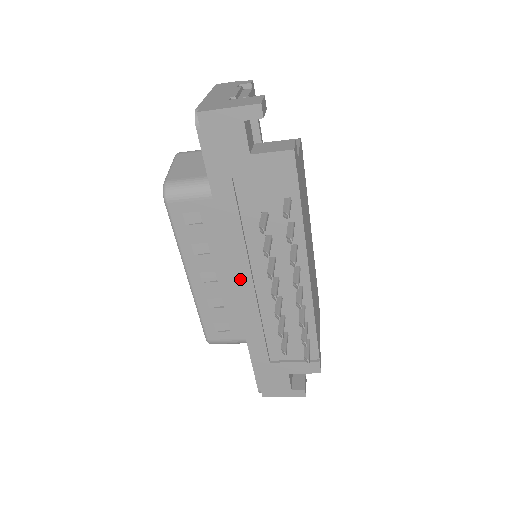
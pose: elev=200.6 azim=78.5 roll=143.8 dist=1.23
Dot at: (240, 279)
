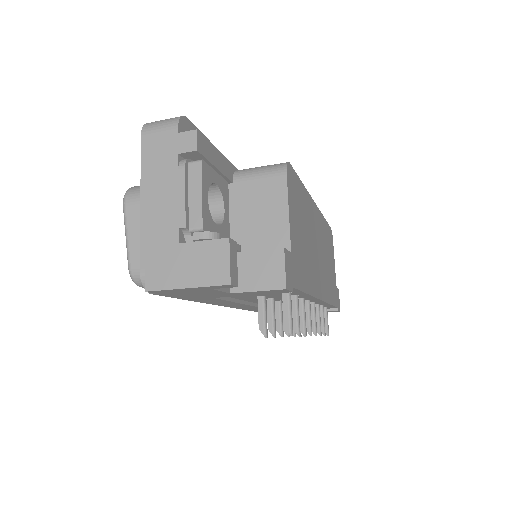
Dot at: (246, 308)
